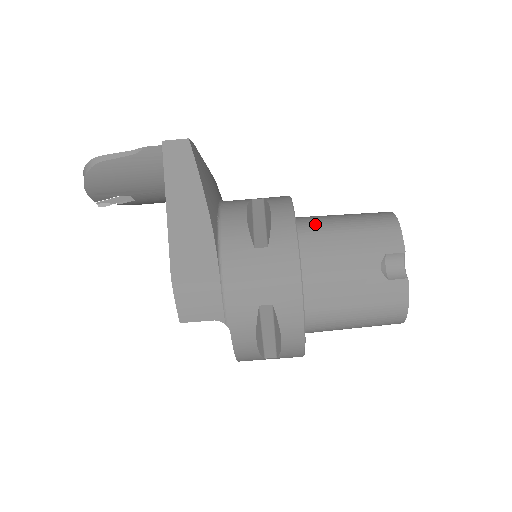
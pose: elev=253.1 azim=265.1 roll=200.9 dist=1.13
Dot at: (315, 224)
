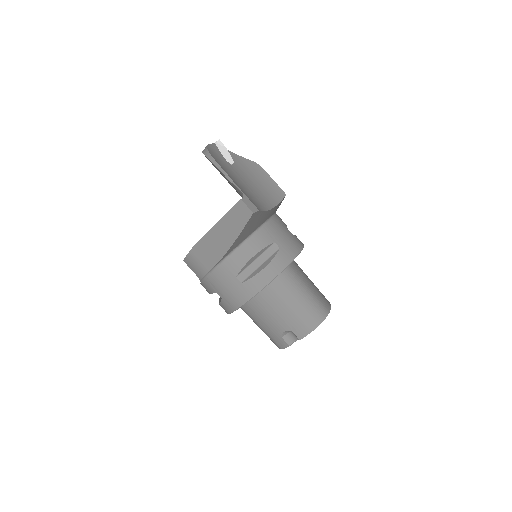
Dot at: (283, 287)
